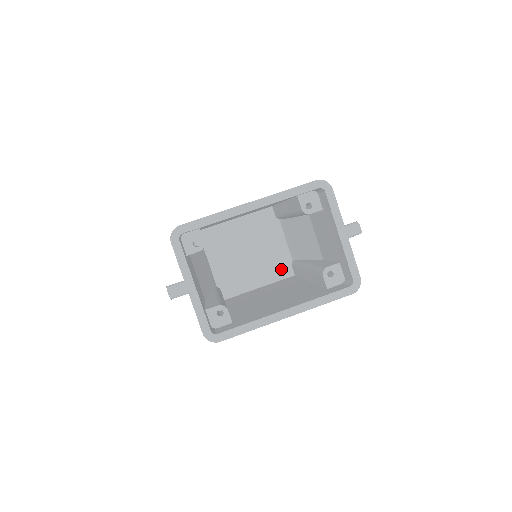
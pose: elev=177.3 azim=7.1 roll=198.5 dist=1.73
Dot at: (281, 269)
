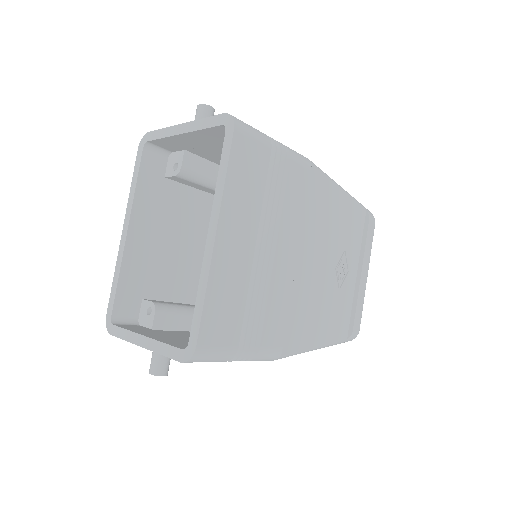
Dot at: occluded
